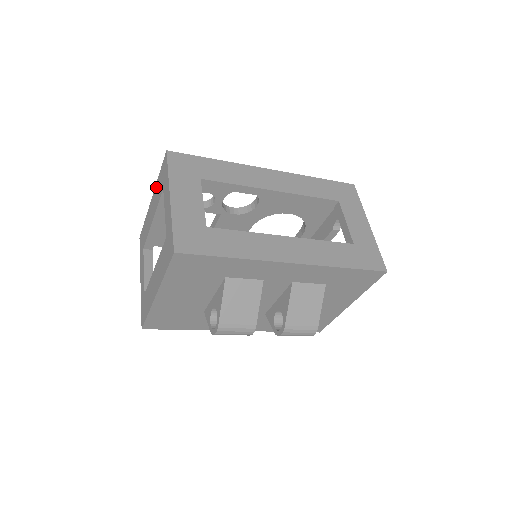
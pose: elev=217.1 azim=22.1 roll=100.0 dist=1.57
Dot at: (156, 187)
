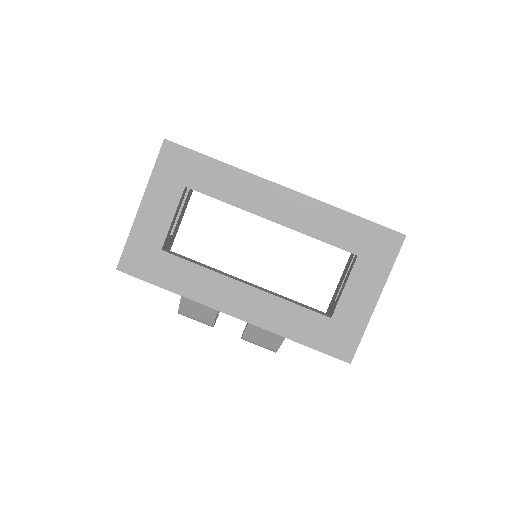
Dot at: occluded
